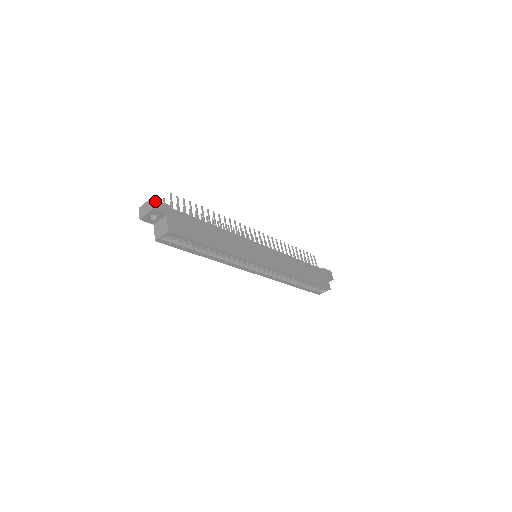
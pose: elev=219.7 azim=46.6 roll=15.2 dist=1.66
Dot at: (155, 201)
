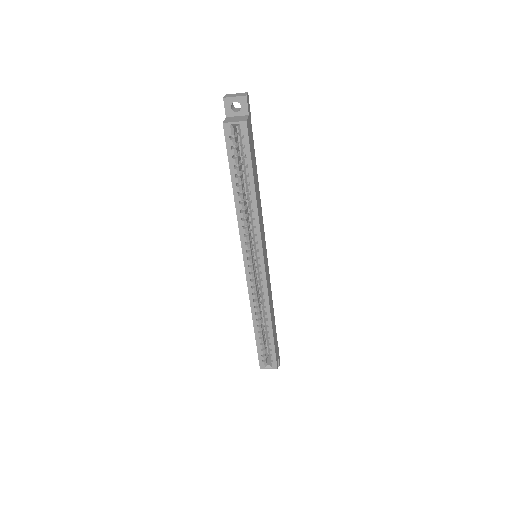
Dot at: (248, 98)
